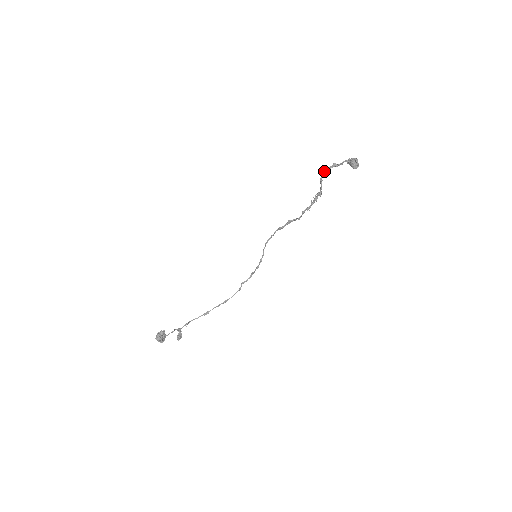
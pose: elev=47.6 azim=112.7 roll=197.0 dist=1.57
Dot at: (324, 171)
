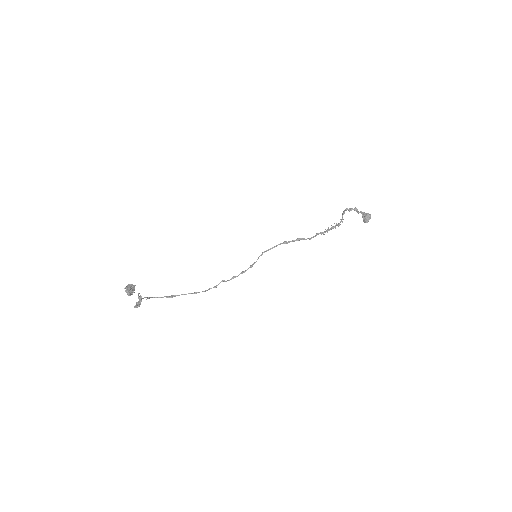
Dot at: (347, 209)
